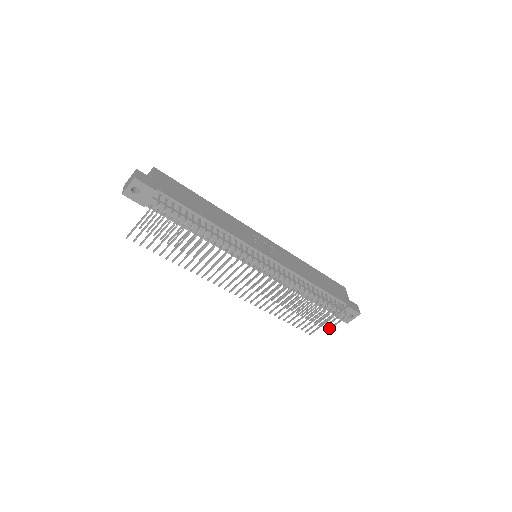
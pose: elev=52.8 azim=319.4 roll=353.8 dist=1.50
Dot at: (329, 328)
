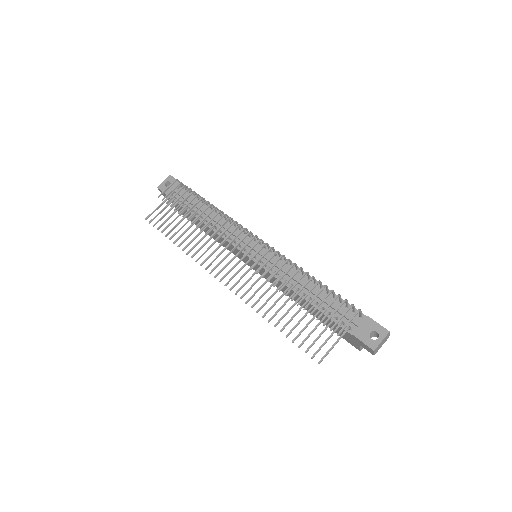
Dot at: (339, 331)
